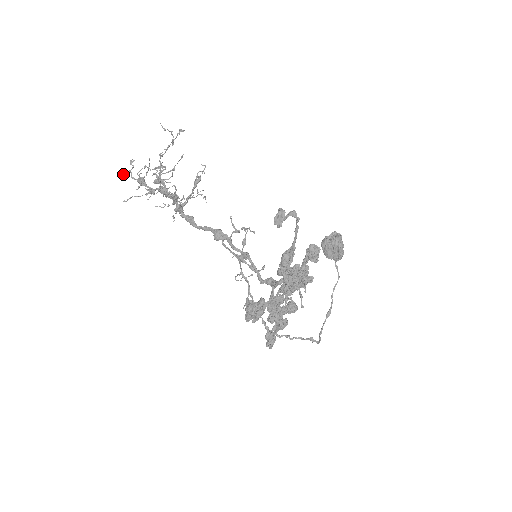
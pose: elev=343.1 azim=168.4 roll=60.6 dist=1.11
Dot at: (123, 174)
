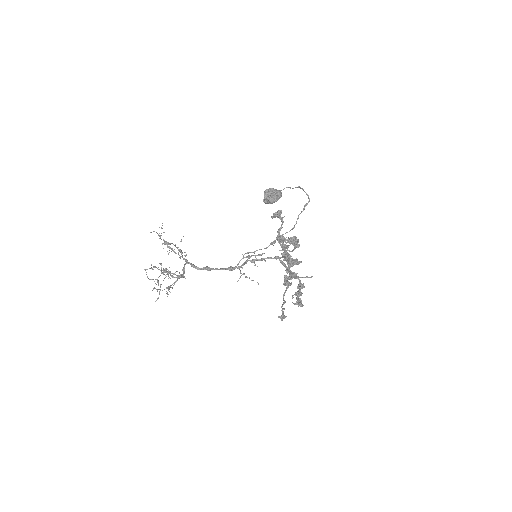
Dot at: occluded
